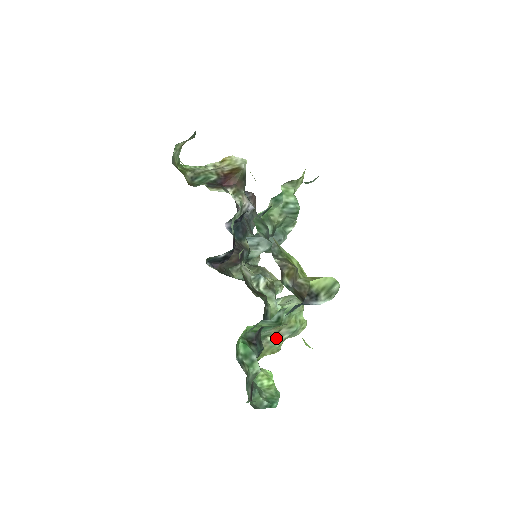
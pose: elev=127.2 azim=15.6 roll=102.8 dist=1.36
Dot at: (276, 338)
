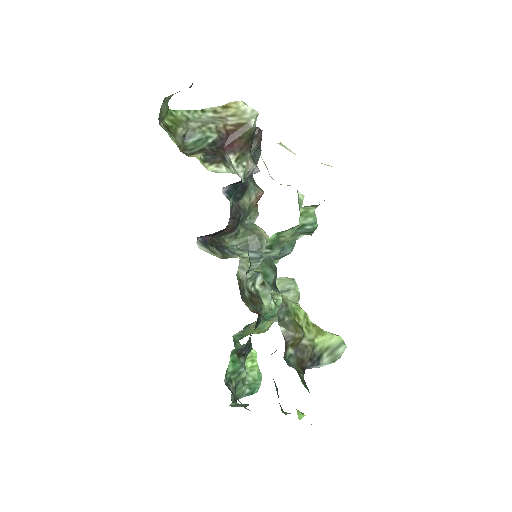
Dot at: (265, 322)
